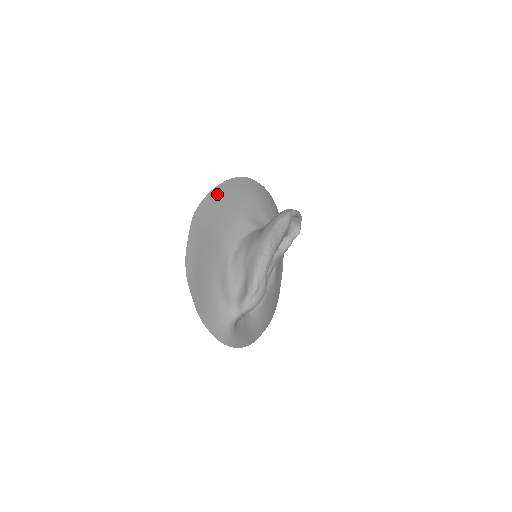
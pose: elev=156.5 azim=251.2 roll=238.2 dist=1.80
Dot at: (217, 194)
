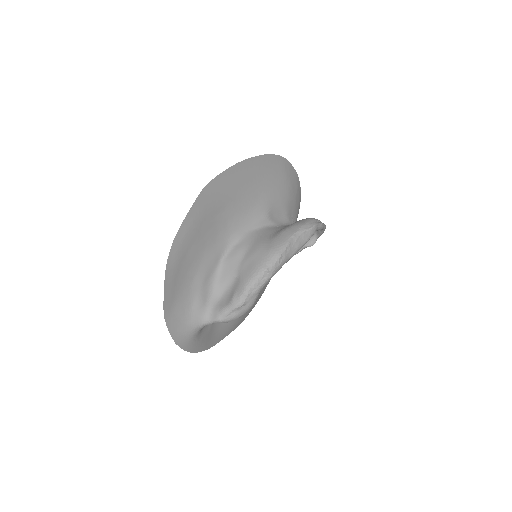
Dot at: (242, 169)
